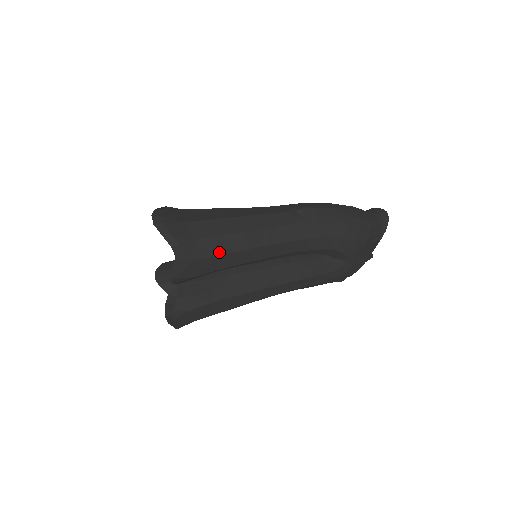
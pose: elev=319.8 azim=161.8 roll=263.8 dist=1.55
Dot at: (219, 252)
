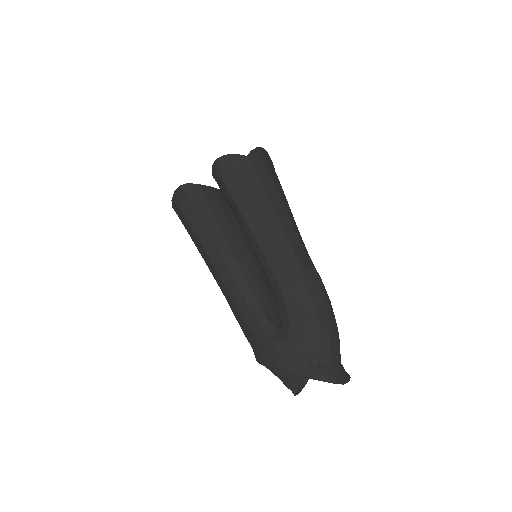
Dot at: (251, 192)
